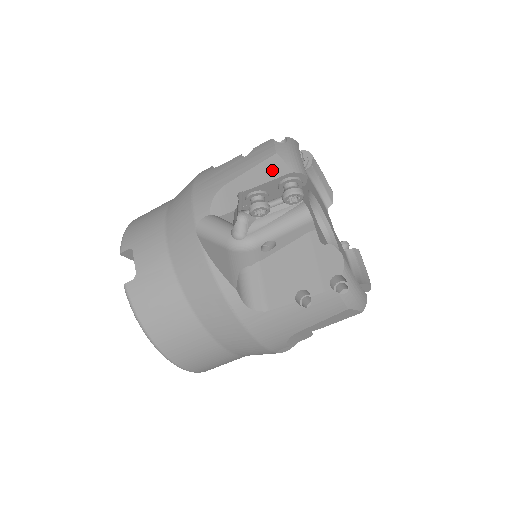
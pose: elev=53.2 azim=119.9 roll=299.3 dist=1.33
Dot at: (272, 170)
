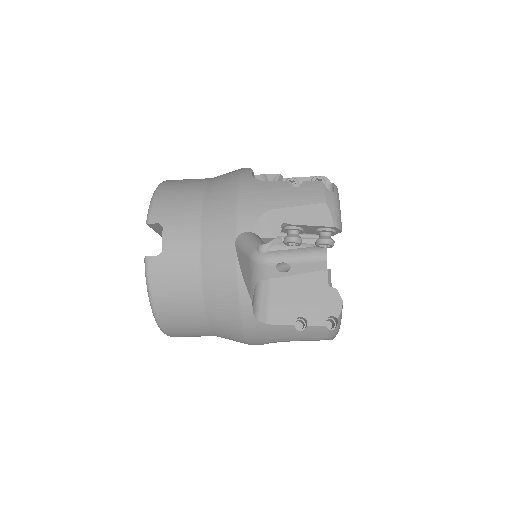
Dot at: (318, 217)
